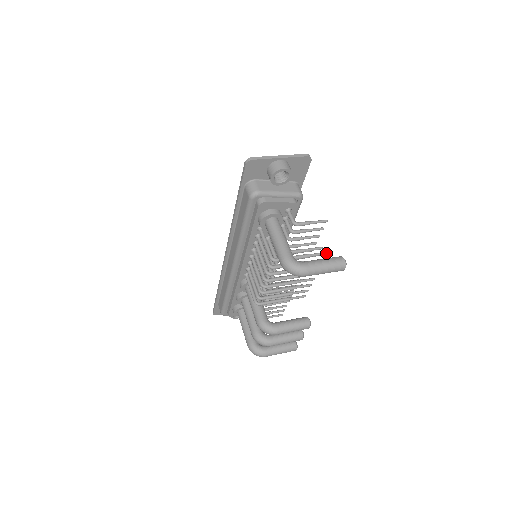
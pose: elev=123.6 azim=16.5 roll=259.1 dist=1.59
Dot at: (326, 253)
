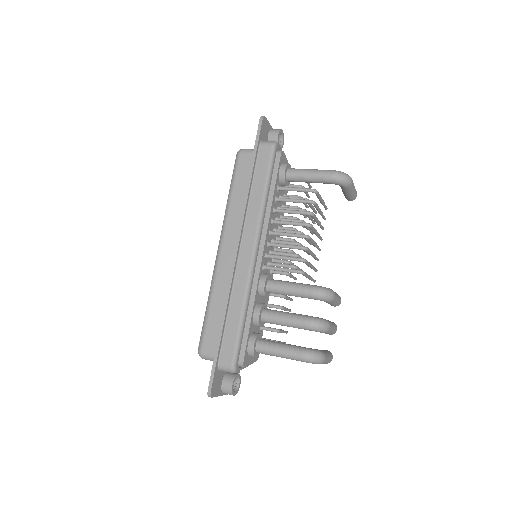
Dot at: occluded
